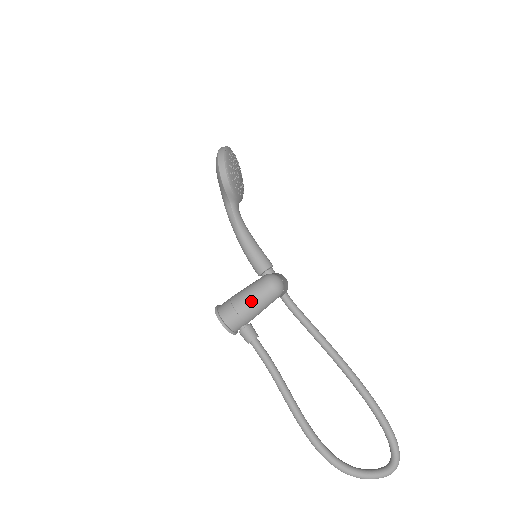
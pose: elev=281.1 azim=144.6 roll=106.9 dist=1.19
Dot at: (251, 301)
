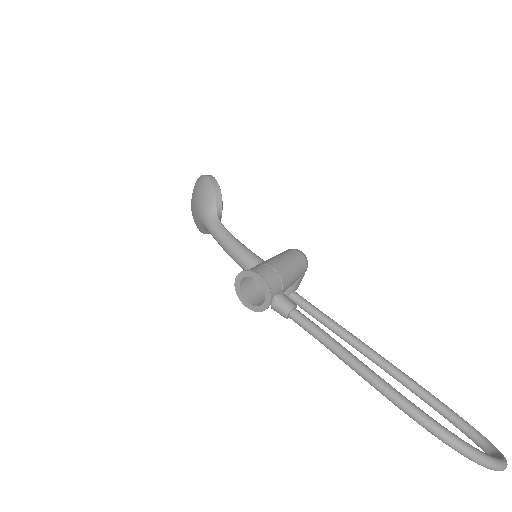
Dot at: (285, 261)
